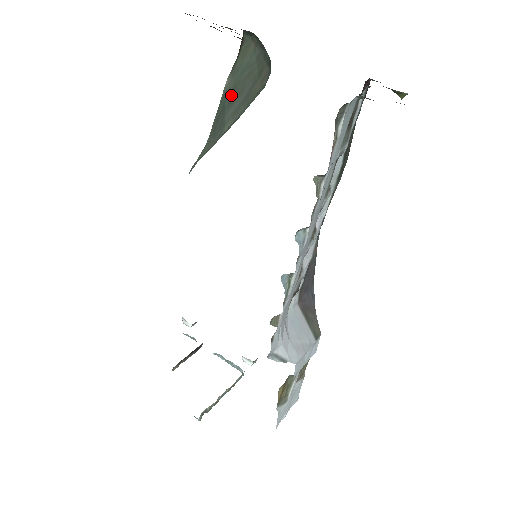
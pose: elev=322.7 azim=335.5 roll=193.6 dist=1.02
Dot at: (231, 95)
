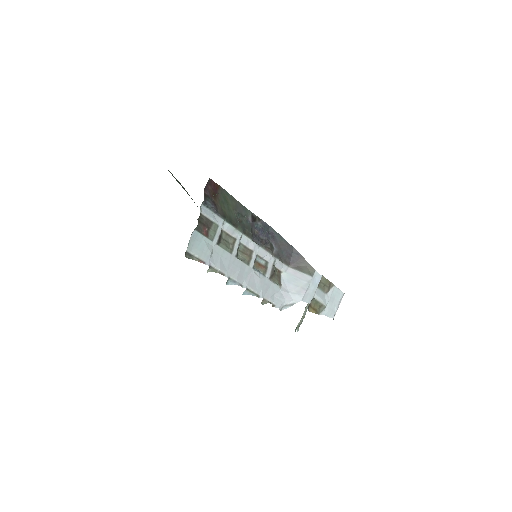
Dot at: occluded
